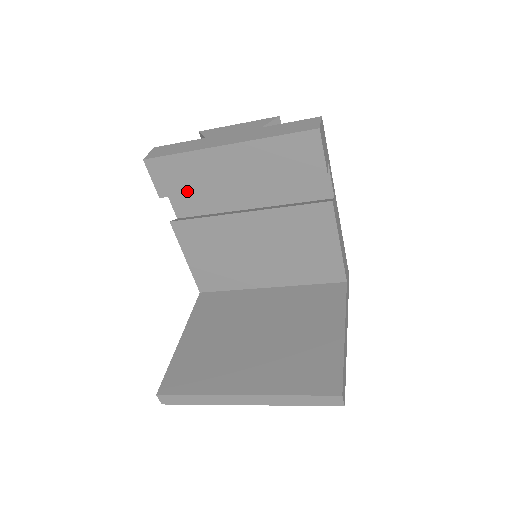
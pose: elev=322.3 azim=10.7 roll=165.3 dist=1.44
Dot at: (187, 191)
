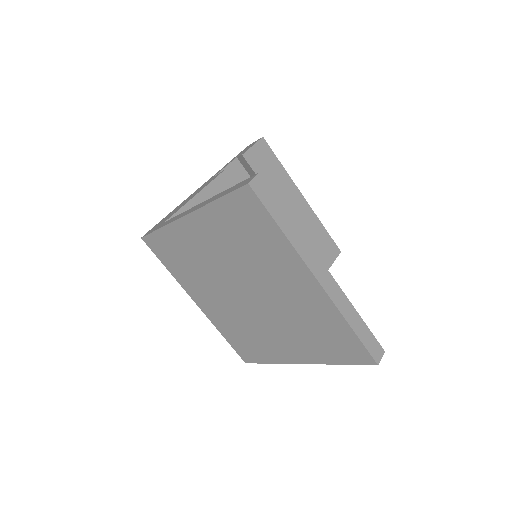
Dot at: occluded
